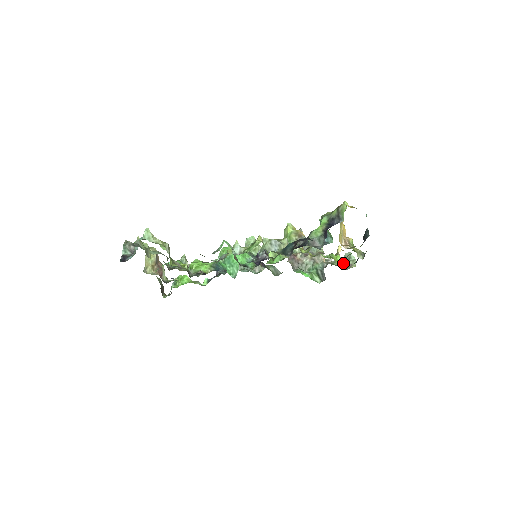
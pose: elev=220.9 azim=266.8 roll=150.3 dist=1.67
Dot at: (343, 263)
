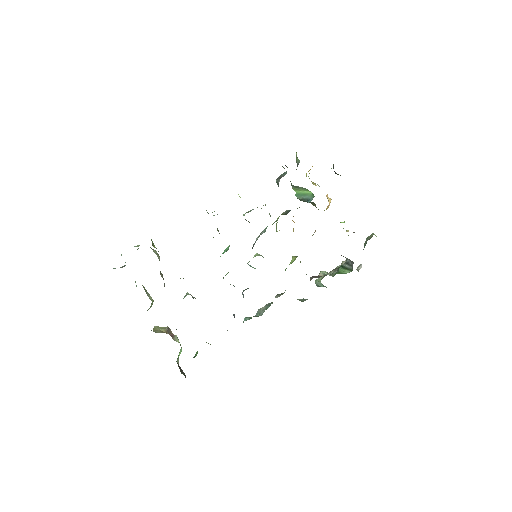
Dot at: occluded
